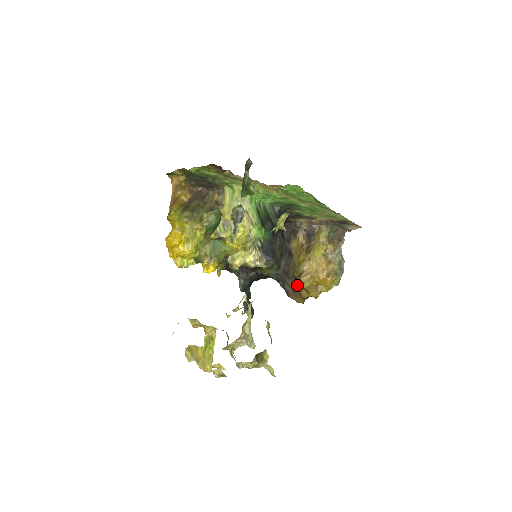
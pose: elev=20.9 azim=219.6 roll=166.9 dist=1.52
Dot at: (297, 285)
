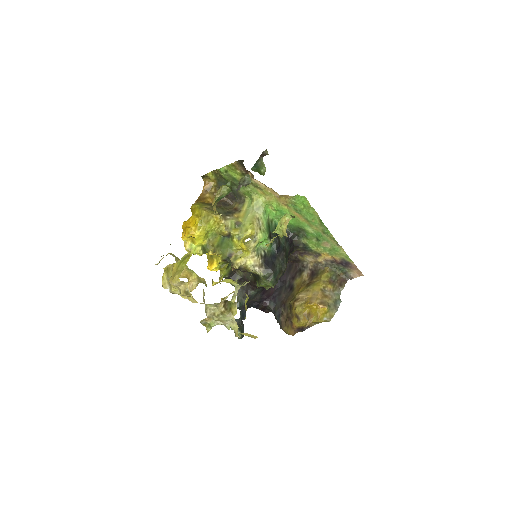
Dot at: (291, 314)
